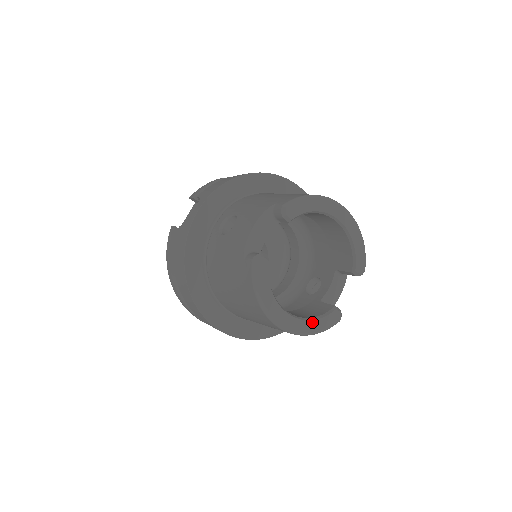
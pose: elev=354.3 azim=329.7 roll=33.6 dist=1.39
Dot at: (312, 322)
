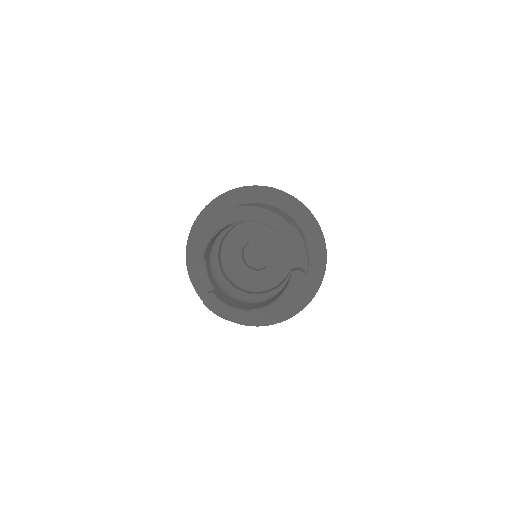
Dot at: (281, 299)
